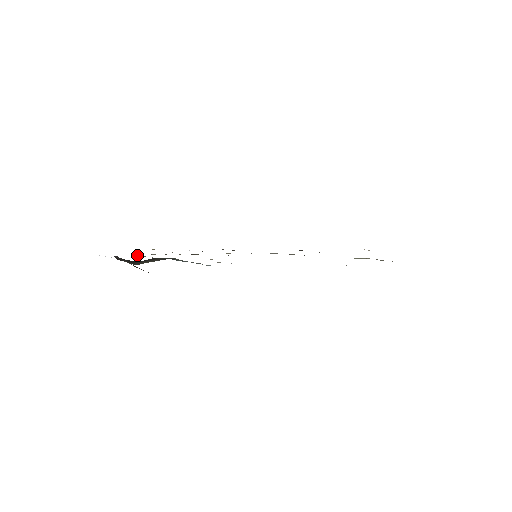
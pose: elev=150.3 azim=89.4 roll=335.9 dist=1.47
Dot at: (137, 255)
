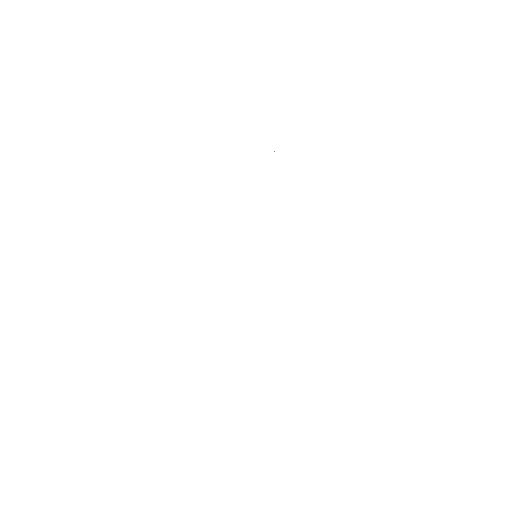
Dot at: occluded
